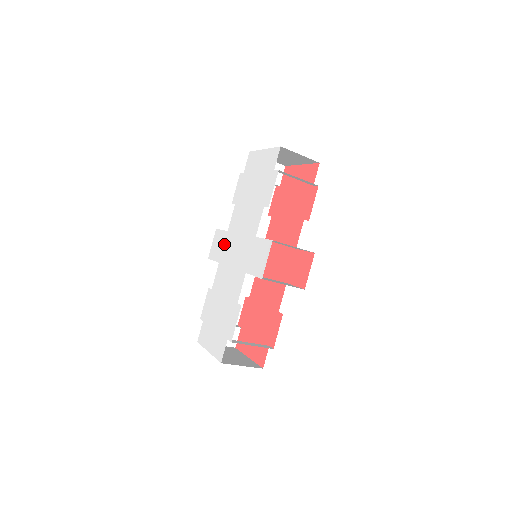
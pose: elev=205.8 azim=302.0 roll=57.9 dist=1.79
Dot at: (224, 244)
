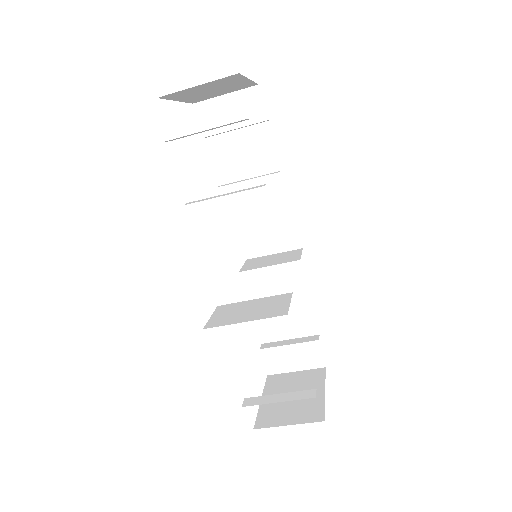
Dot at: occluded
